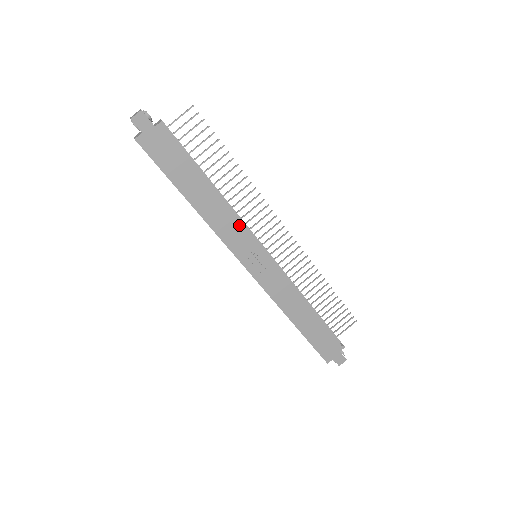
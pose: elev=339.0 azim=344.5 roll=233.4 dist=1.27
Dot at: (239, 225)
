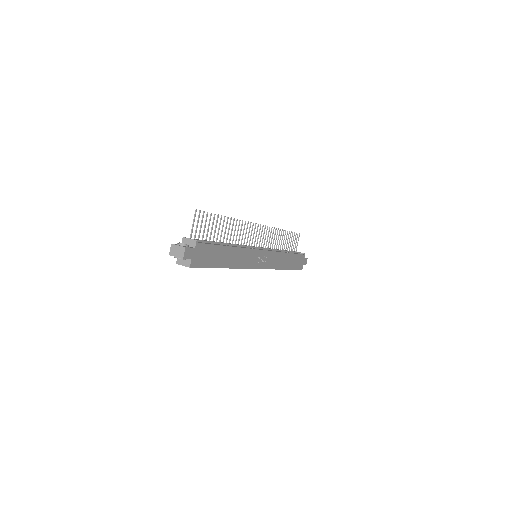
Dot at: (249, 251)
